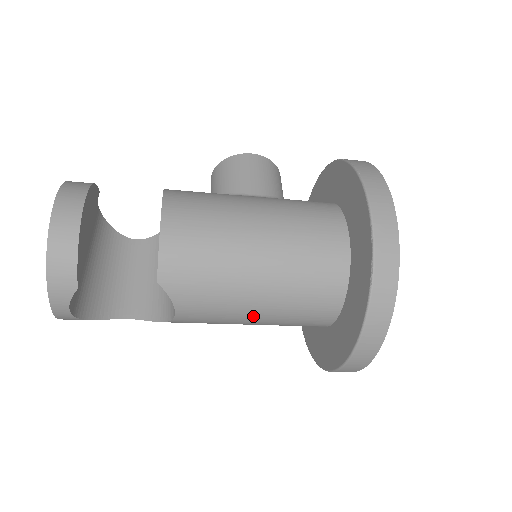
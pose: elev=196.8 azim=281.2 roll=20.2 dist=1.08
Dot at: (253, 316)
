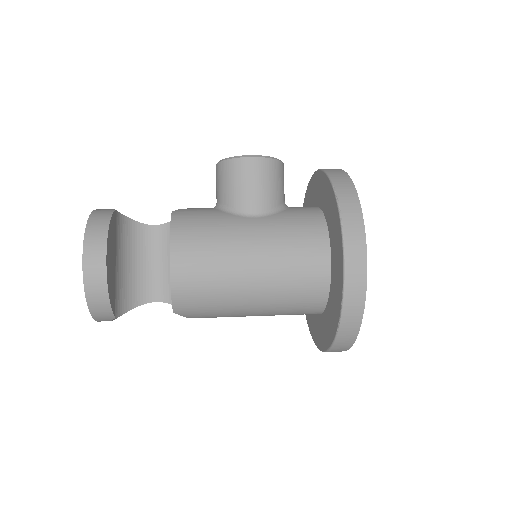
Dot at: occluded
